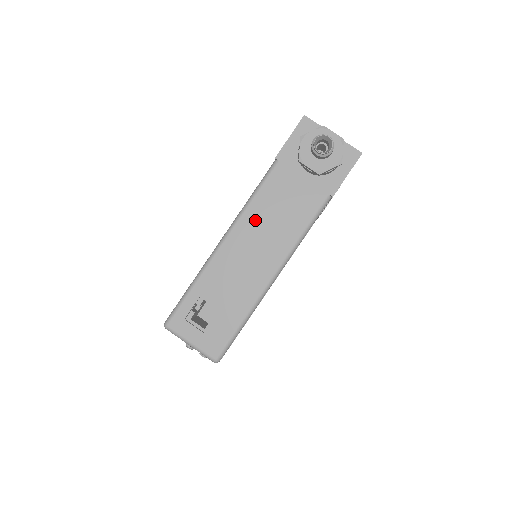
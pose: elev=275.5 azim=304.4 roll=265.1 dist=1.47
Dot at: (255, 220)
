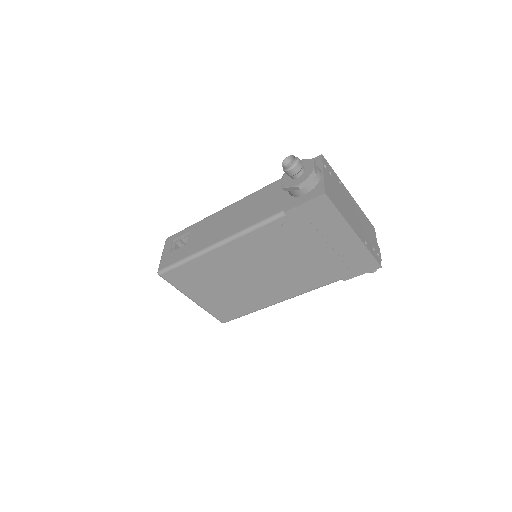
Dot at: (243, 205)
